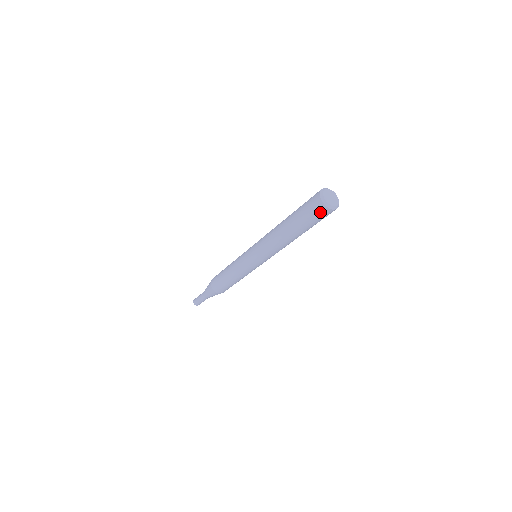
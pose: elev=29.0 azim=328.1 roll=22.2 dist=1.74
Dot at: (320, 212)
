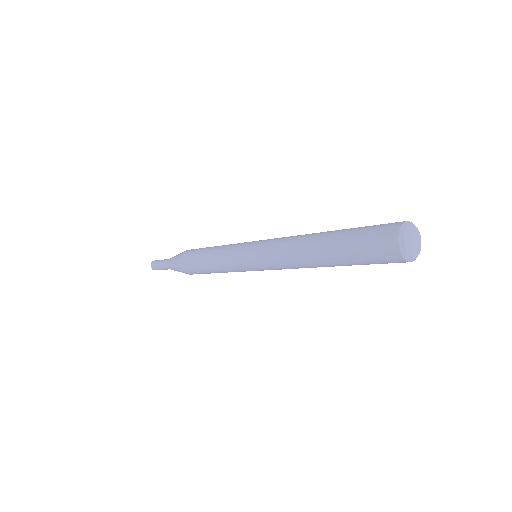
Dot at: (390, 261)
